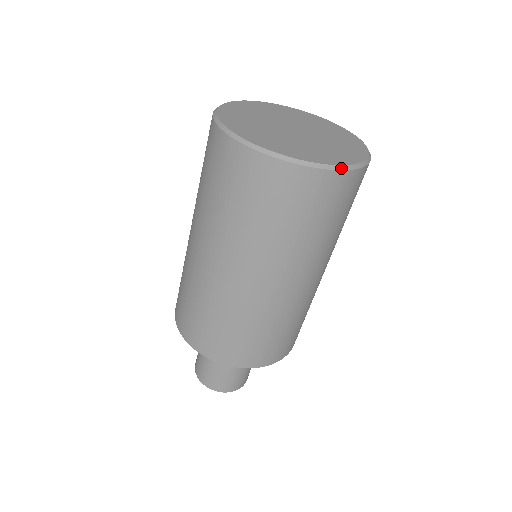
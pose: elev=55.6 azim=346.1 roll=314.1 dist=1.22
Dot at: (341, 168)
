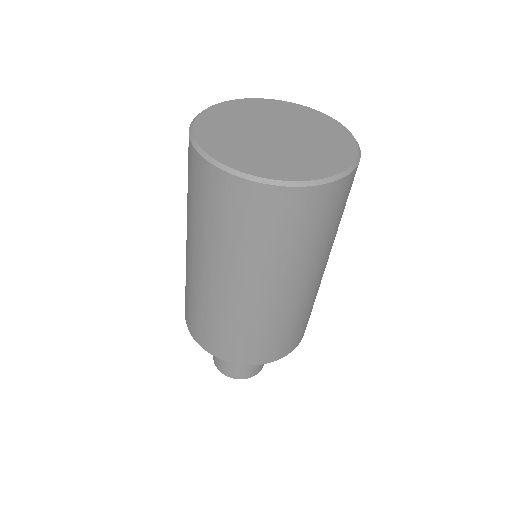
Dot at: (342, 175)
